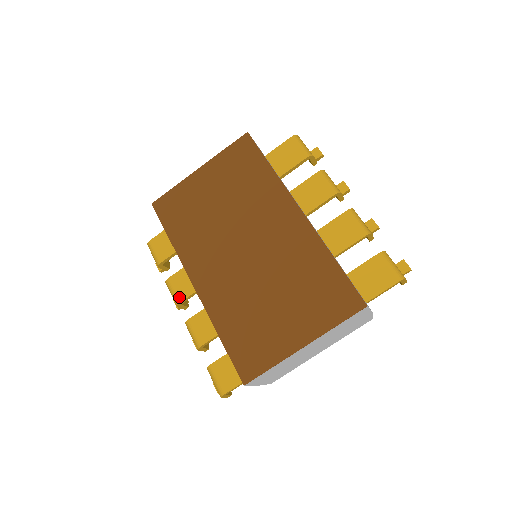
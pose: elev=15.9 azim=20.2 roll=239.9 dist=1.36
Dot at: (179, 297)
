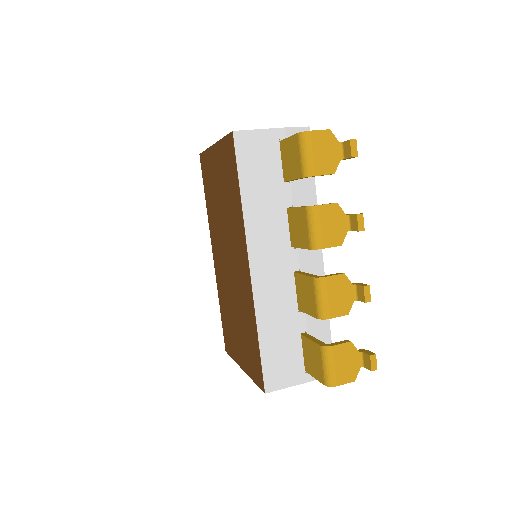
Dot at: occluded
